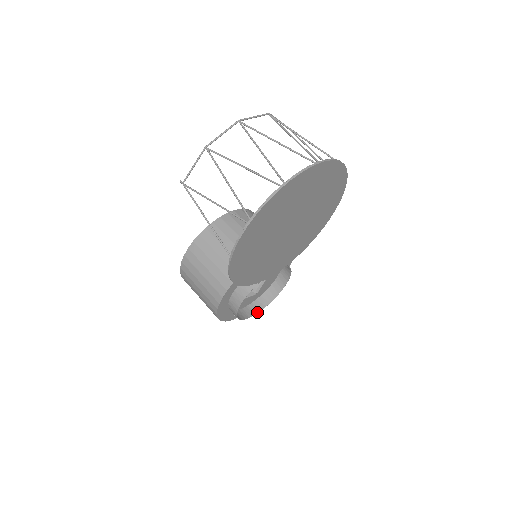
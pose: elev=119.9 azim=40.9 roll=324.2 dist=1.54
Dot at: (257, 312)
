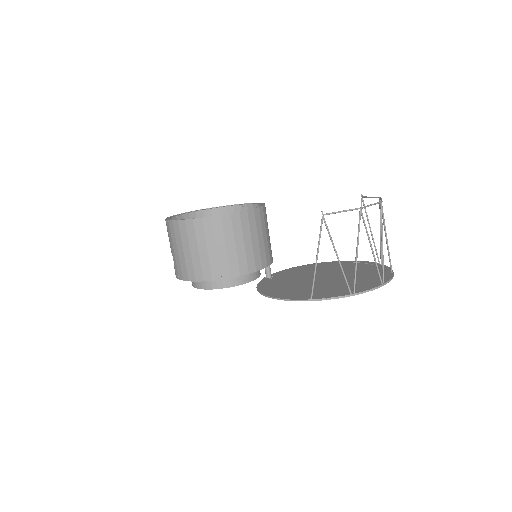
Dot at: occluded
